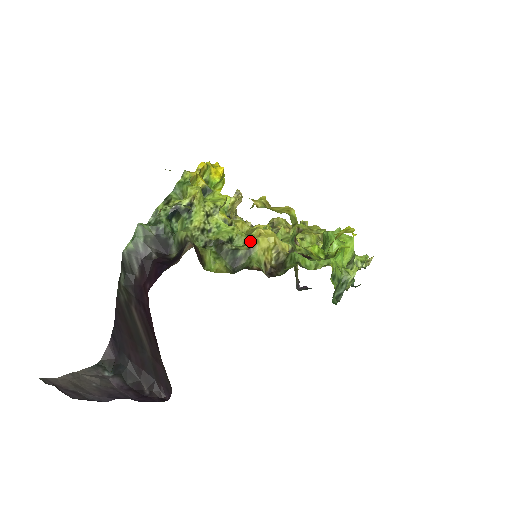
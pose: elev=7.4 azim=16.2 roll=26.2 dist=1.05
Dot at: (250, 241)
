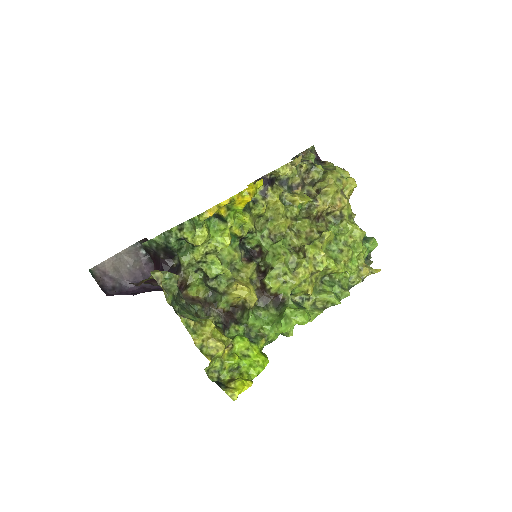
Dot at: (231, 283)
